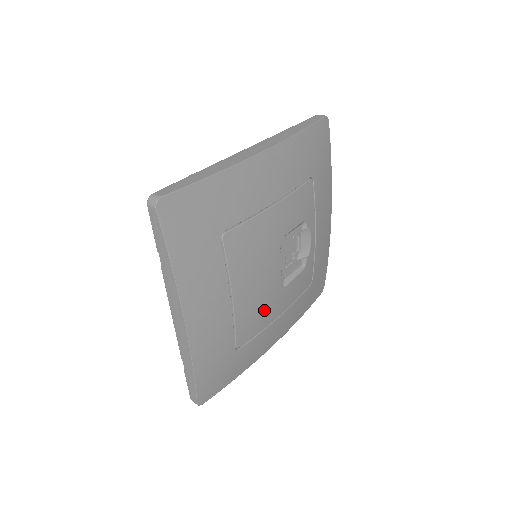
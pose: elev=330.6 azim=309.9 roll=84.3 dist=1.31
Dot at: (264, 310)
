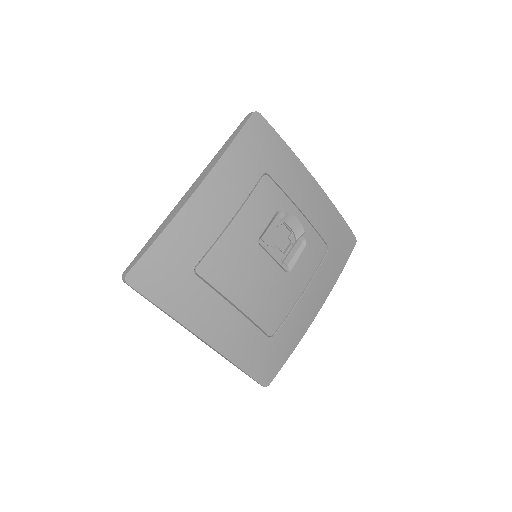
Dot at: (279, 298)
